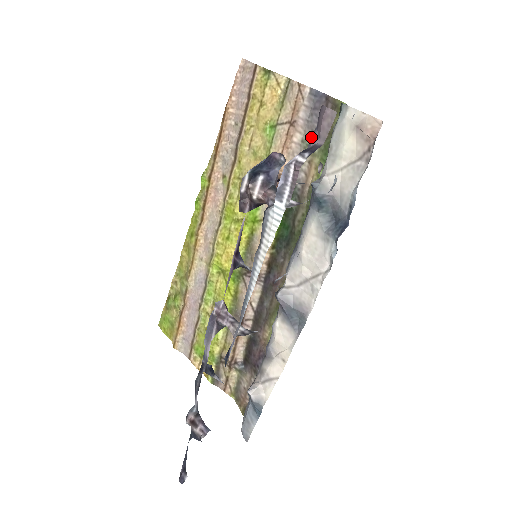
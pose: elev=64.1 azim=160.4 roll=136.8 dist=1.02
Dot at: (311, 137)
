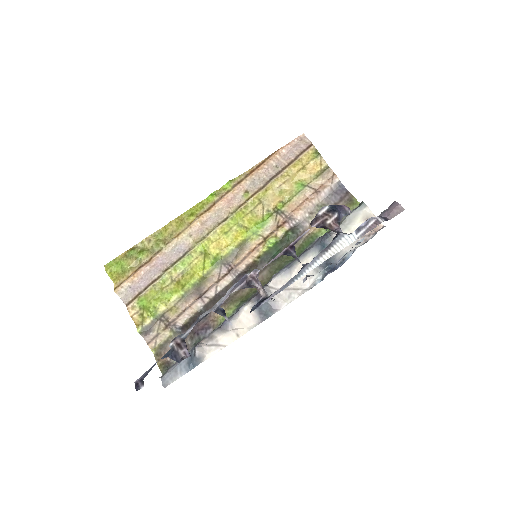
Dot at: (383, 212)
